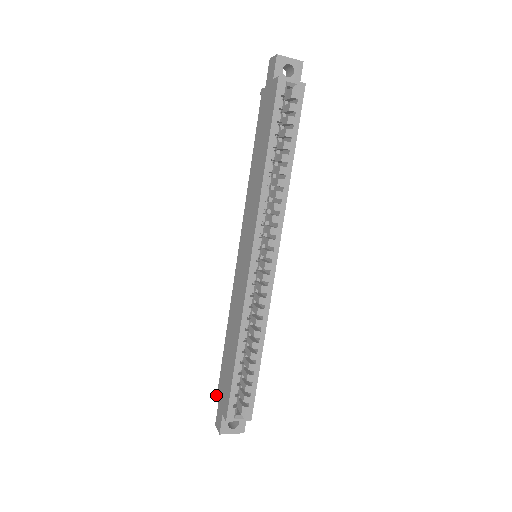
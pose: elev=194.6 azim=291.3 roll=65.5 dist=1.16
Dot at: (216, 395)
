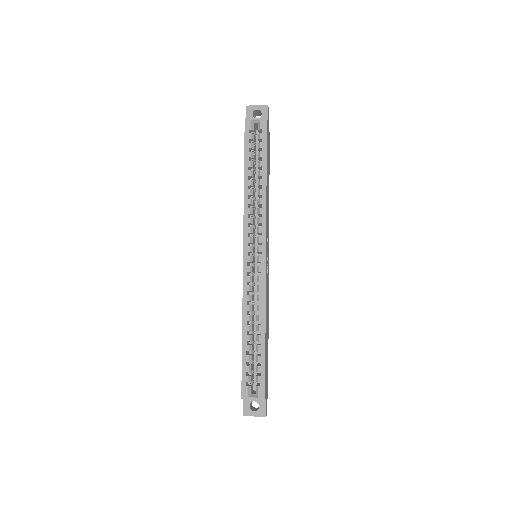
Dot at: occluded
